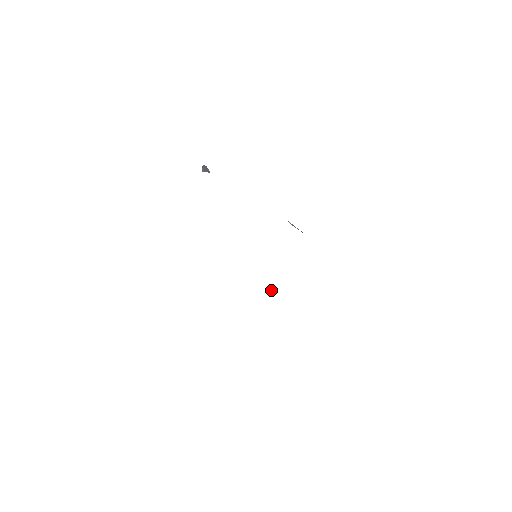
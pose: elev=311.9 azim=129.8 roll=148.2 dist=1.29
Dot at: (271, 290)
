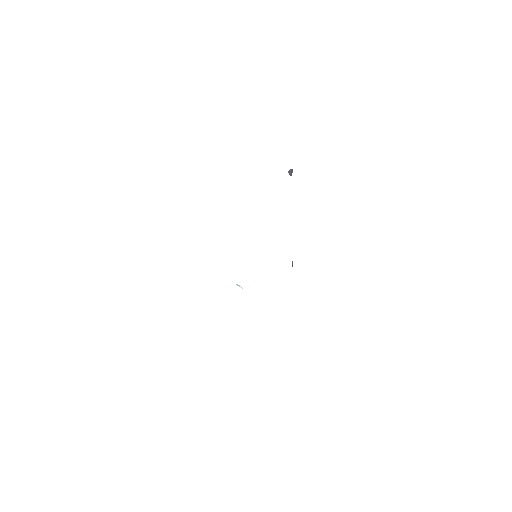
Dot at: (238, 285)
